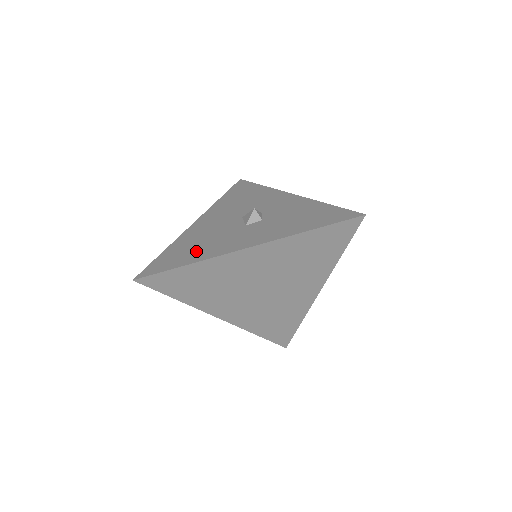
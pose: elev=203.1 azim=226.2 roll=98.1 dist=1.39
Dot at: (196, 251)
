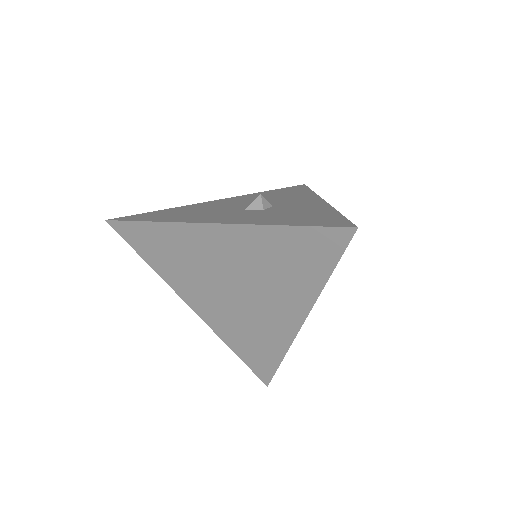
Dot at: (177, 215)
